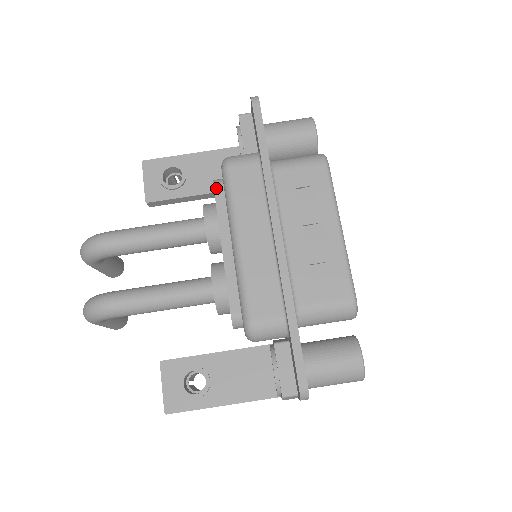
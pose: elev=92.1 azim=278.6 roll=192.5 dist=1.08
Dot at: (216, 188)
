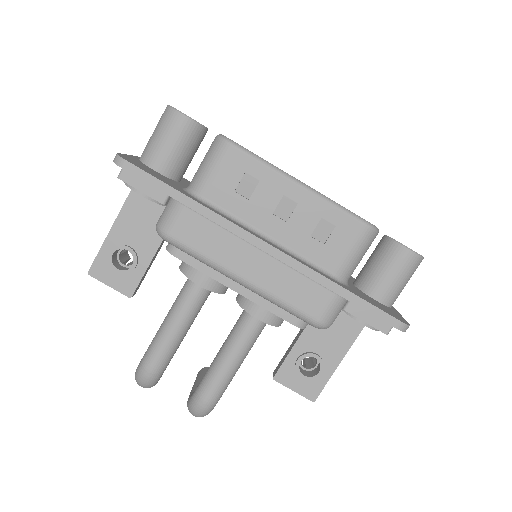
Dot at: (177, 255)
